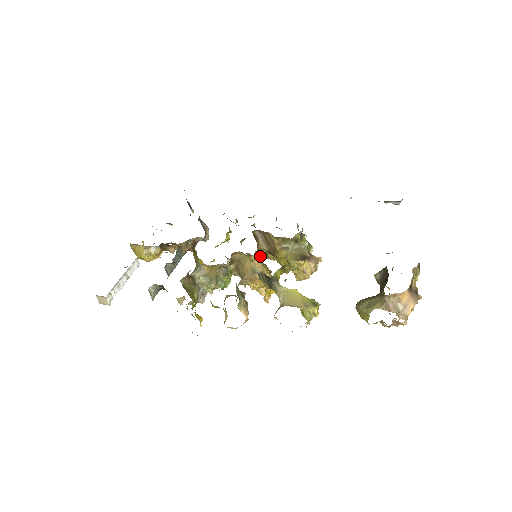
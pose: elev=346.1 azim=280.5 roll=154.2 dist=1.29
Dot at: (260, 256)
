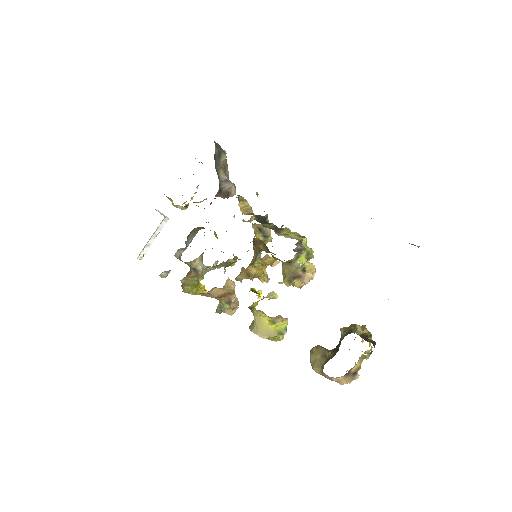
Dot at: occluded
